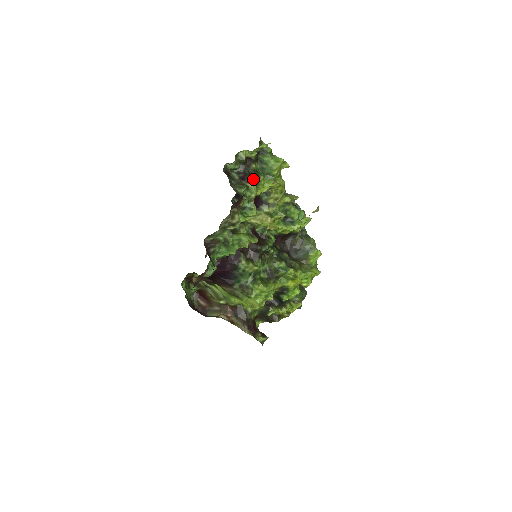
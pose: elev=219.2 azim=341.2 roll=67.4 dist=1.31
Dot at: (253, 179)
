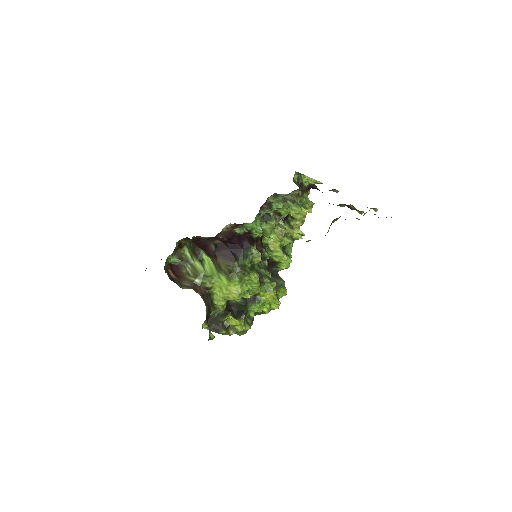
Dot at: occluded
